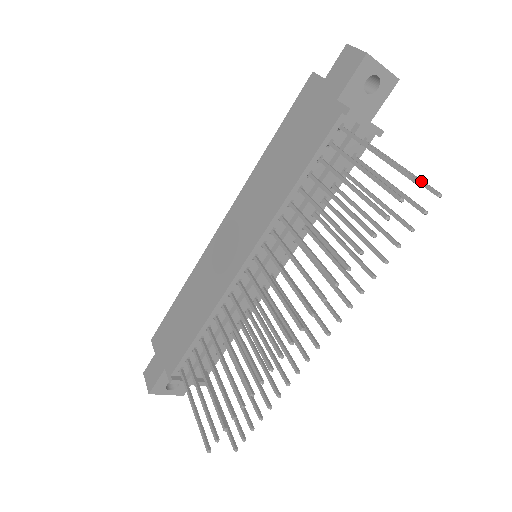
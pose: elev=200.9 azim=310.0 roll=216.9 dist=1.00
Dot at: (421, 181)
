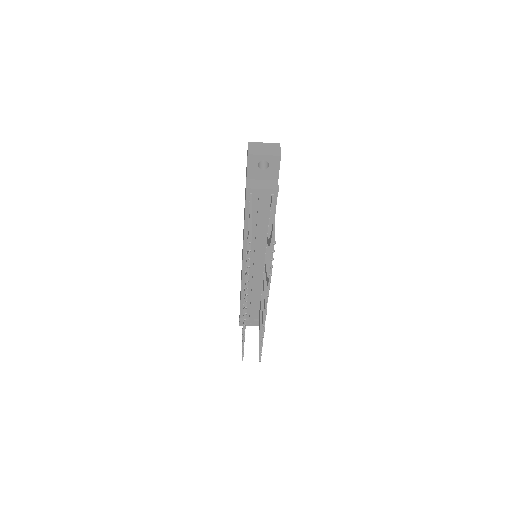
Dot at: occluded
